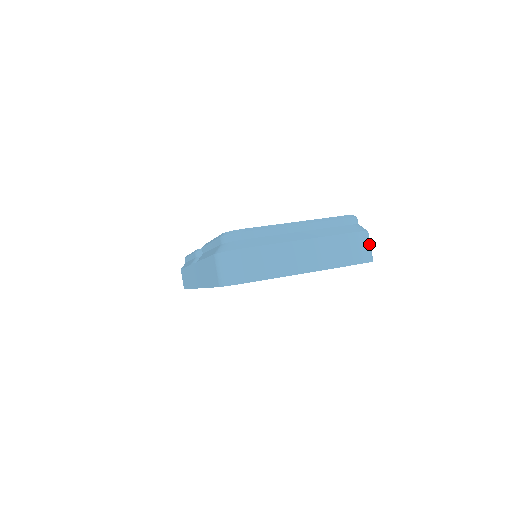
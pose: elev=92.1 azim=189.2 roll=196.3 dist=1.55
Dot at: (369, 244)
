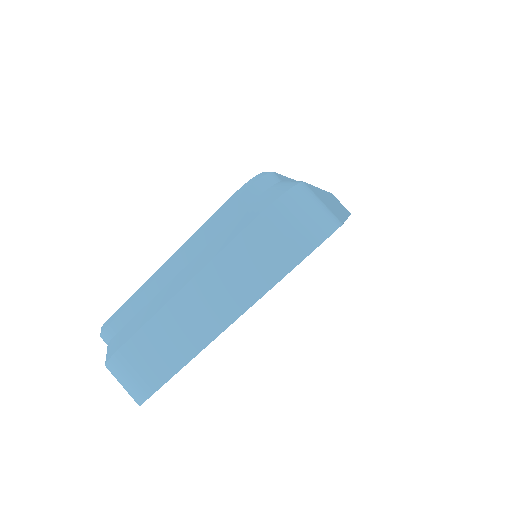
Dot at: (303, 212)
